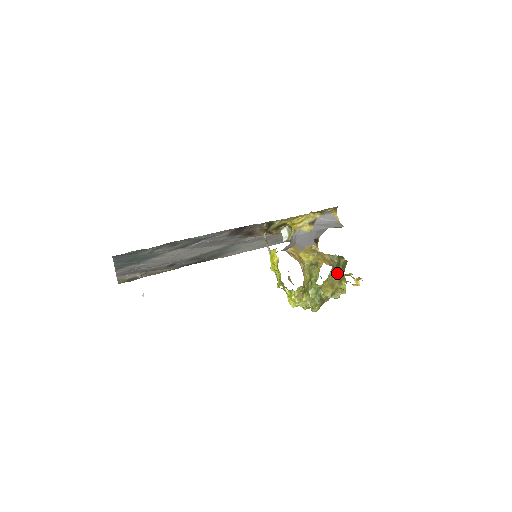
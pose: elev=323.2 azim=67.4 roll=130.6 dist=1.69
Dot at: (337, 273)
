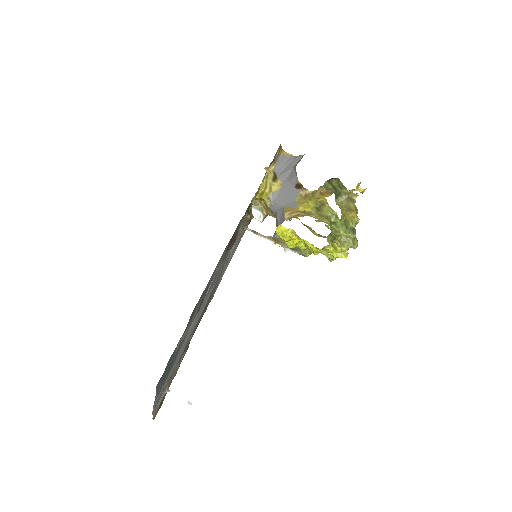
Dot at: (341, 196)
